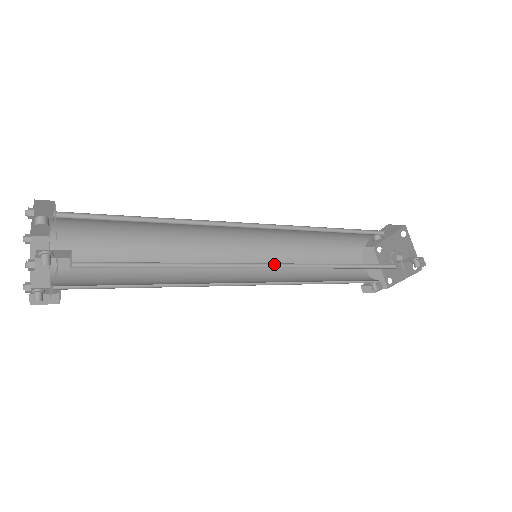
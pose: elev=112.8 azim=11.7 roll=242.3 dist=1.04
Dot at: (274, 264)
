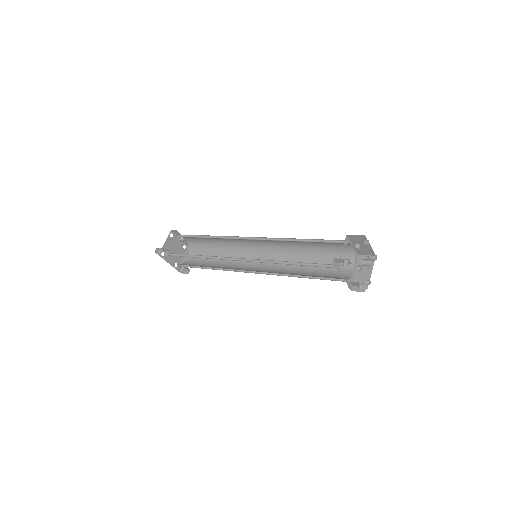
Dot at: (249, 259)
